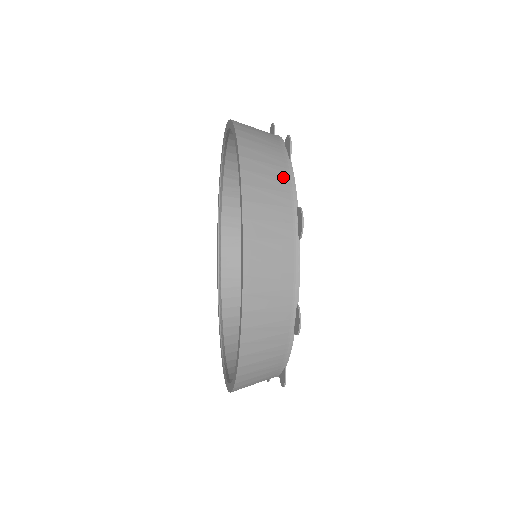
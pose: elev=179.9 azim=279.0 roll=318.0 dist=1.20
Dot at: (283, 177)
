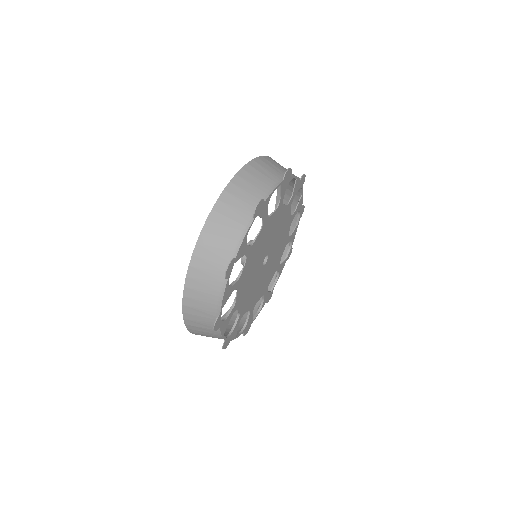
Dot at: (214, 333)
